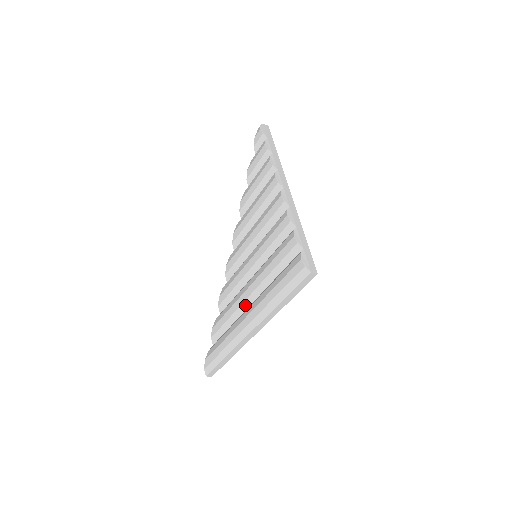
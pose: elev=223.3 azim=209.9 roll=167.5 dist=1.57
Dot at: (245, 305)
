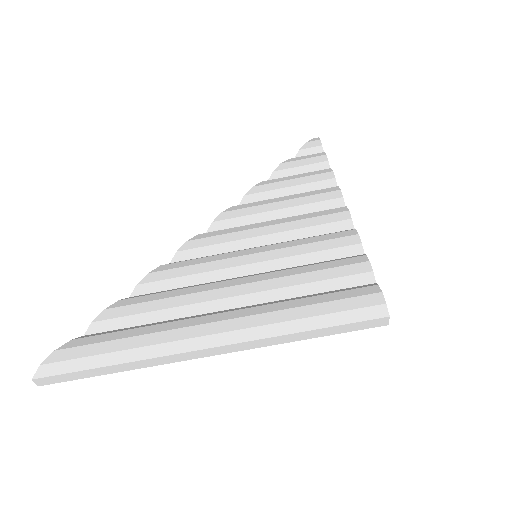
Dot at: (211, 306)
